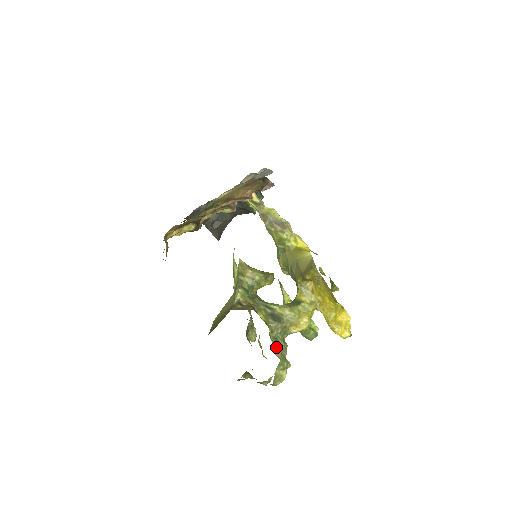
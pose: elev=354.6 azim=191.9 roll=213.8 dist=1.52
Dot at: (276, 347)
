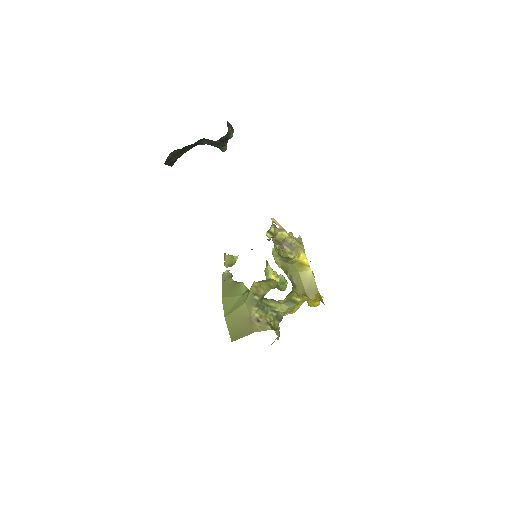
Dot at: occluded
